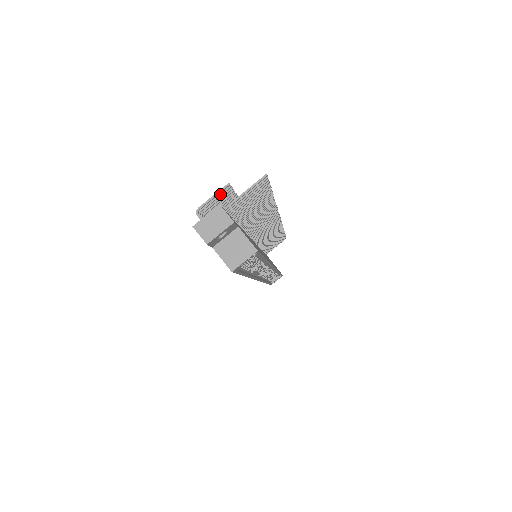
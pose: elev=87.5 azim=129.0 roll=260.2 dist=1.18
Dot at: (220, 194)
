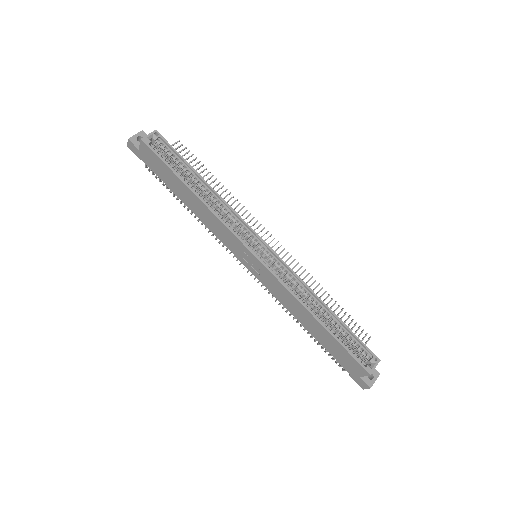
Dot at: occluded
